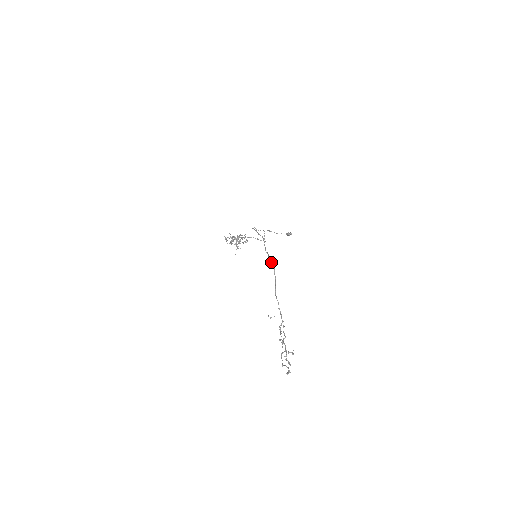
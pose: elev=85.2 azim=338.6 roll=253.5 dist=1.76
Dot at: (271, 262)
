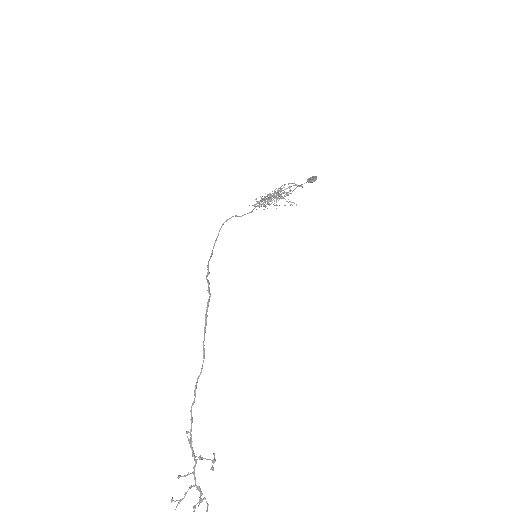
Dot at: (205, 323)
